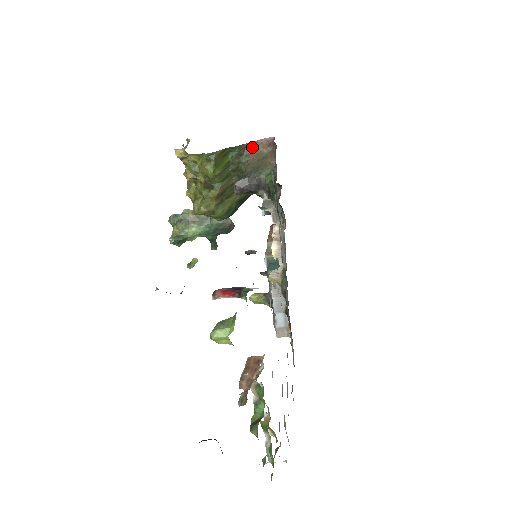
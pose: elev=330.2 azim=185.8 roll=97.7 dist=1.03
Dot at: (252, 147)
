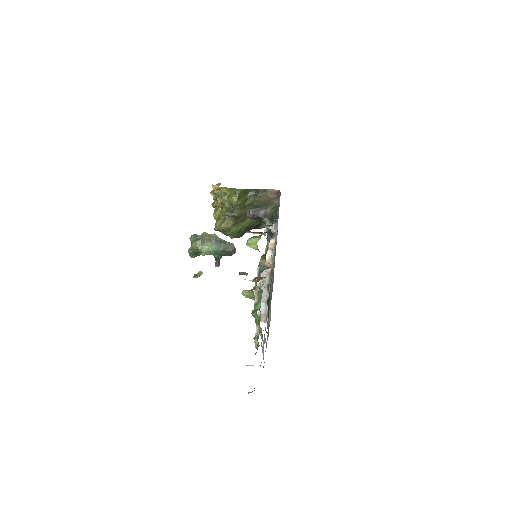
Dot at: (264, 192)
